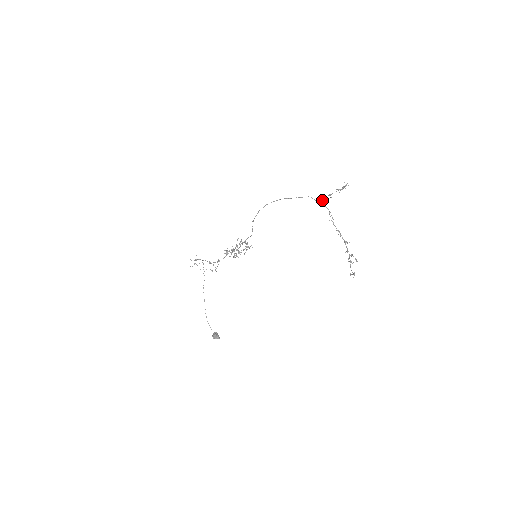
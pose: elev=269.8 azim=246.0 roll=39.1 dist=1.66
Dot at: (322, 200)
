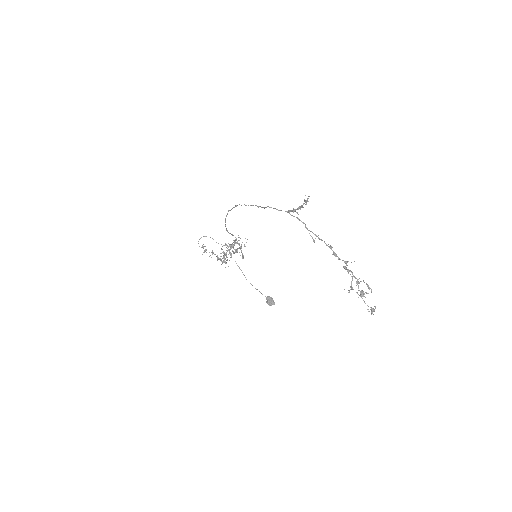
Dot at: (288, 210)
